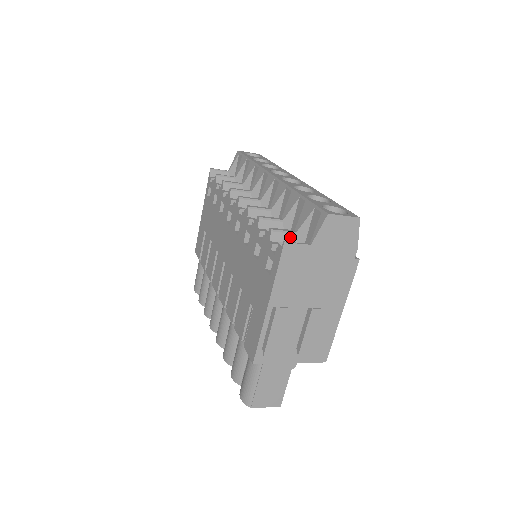
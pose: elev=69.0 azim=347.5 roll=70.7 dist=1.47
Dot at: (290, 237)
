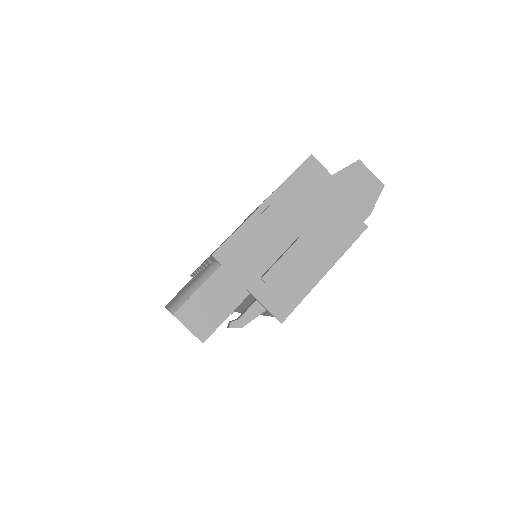
Dot at: occluded
